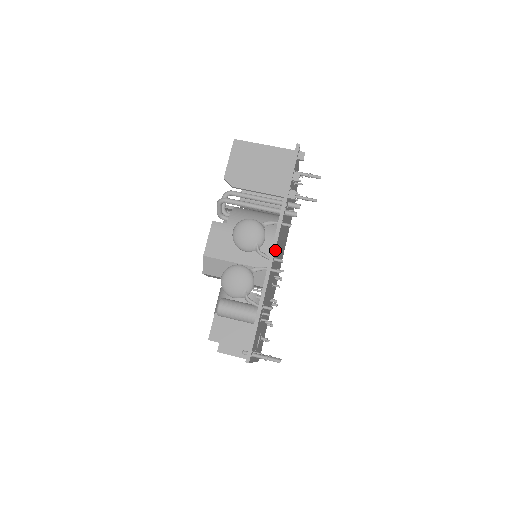
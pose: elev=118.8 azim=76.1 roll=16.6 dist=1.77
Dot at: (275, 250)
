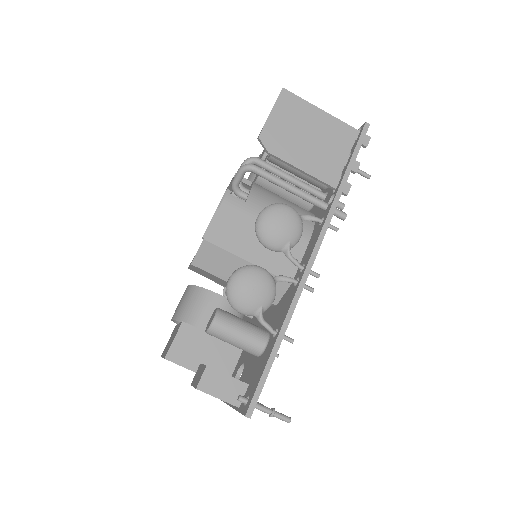
Dot at: (314, 258)
